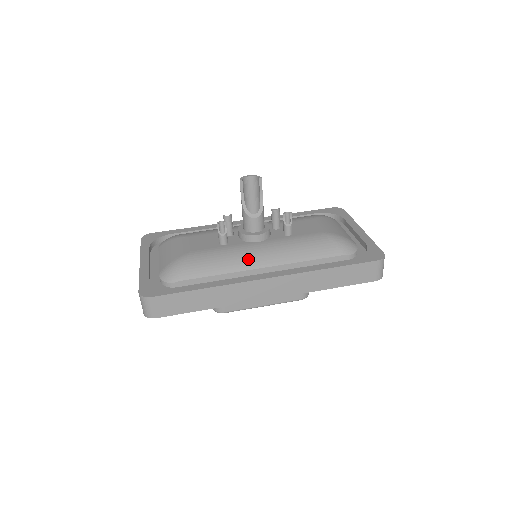
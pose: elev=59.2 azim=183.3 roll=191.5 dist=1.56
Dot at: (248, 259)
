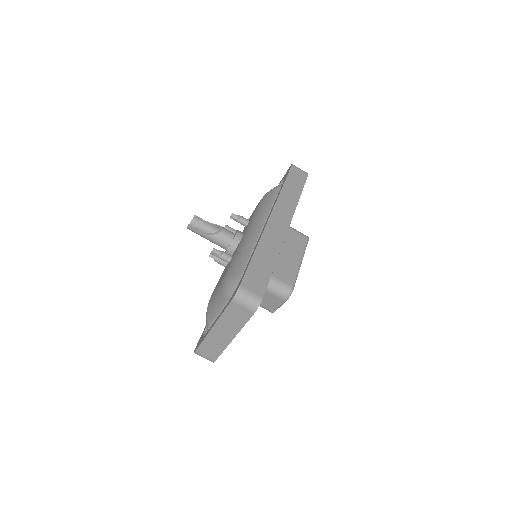
Dot at: (250, 236)
